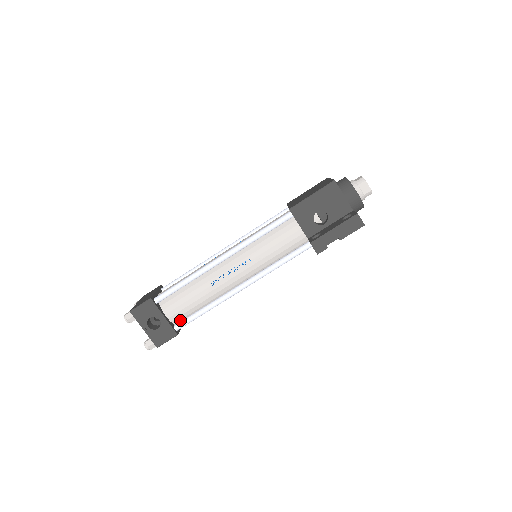
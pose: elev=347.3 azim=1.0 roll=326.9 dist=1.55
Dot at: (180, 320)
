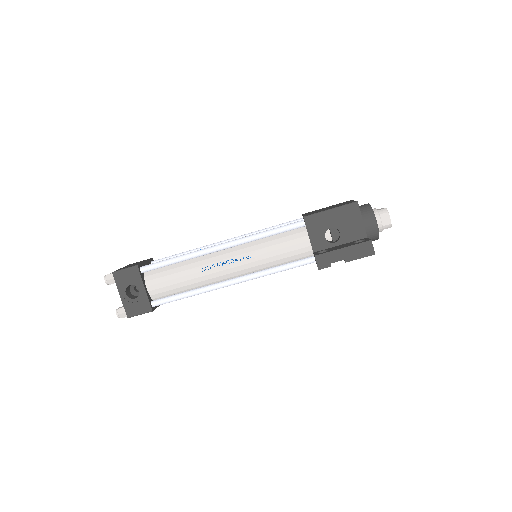
Dot at: (160, 297)
